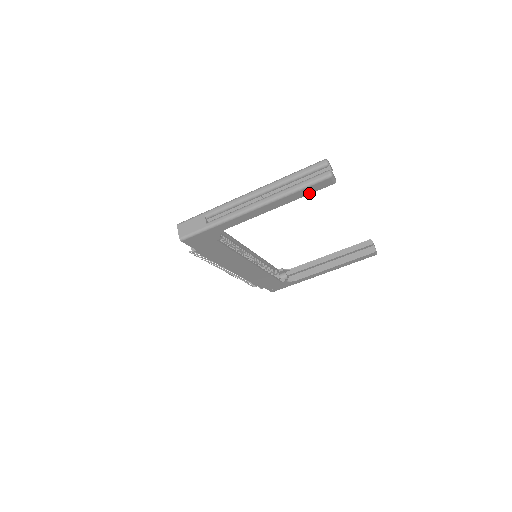
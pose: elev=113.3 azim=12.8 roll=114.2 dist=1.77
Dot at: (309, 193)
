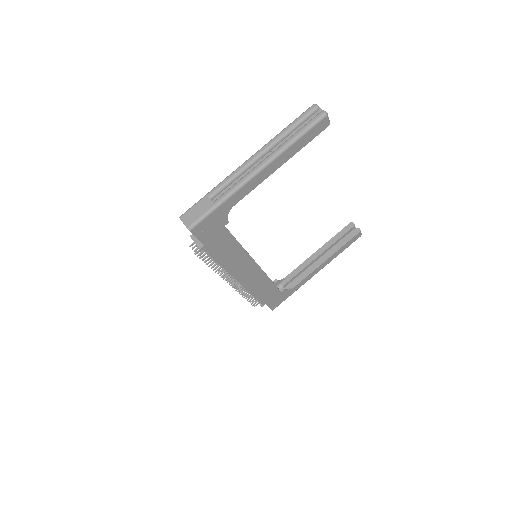
Dot at: (308, 141)
